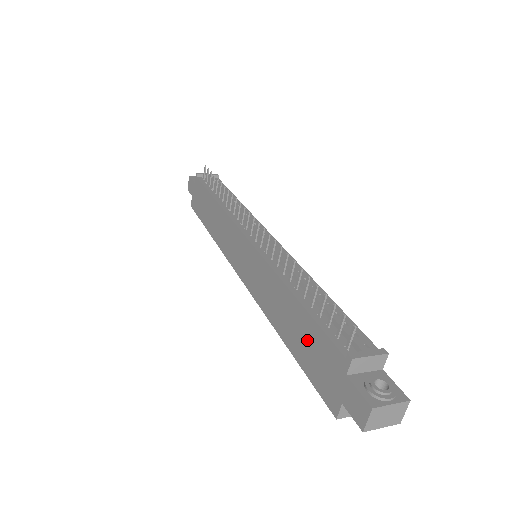
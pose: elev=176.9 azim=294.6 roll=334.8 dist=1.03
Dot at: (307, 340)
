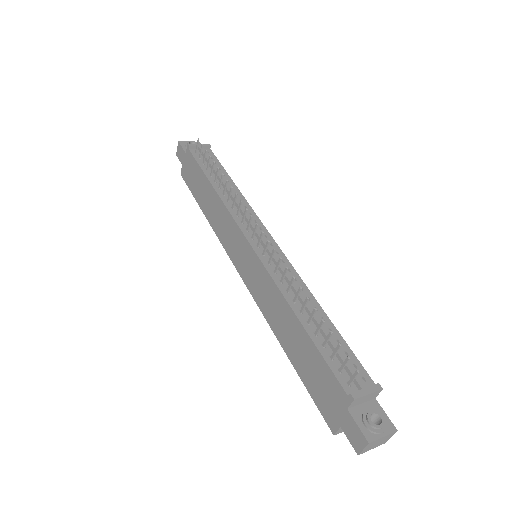
Dot at: (310, 364)
